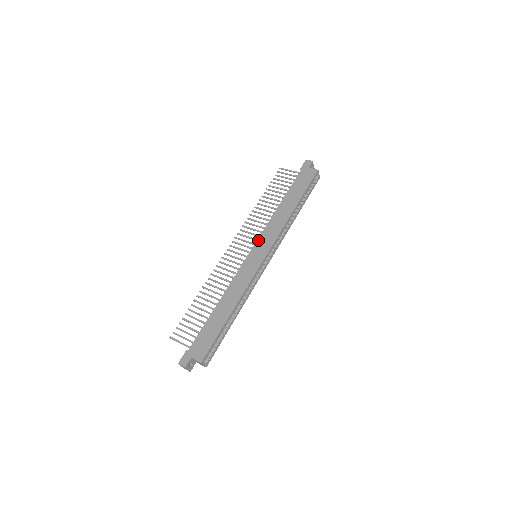
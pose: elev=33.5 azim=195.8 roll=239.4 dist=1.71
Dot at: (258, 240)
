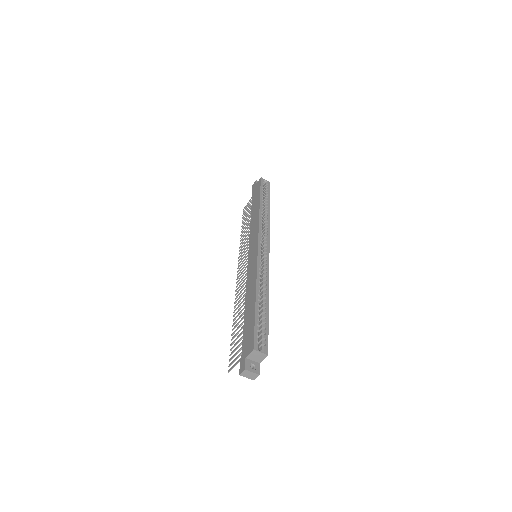
Dot at: (249, 246)
